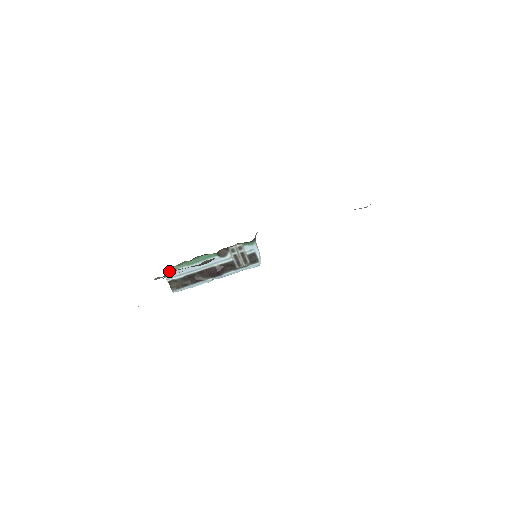
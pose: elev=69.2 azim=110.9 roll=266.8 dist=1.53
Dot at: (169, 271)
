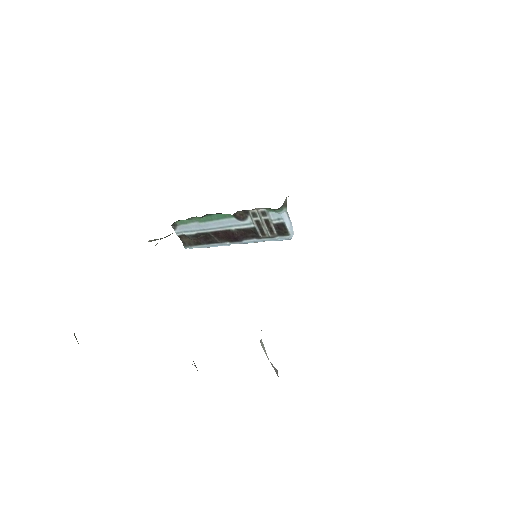
Dot at: (178, 224)
